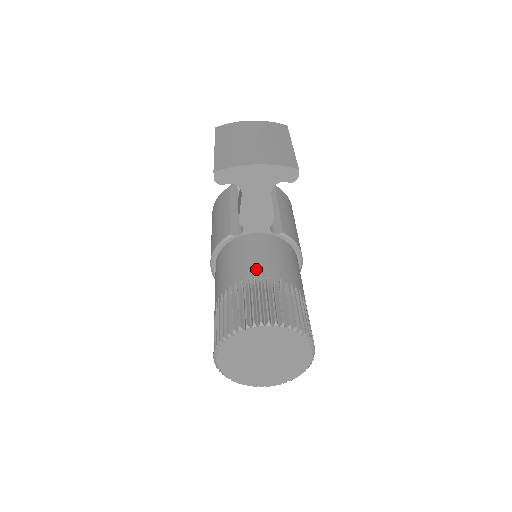
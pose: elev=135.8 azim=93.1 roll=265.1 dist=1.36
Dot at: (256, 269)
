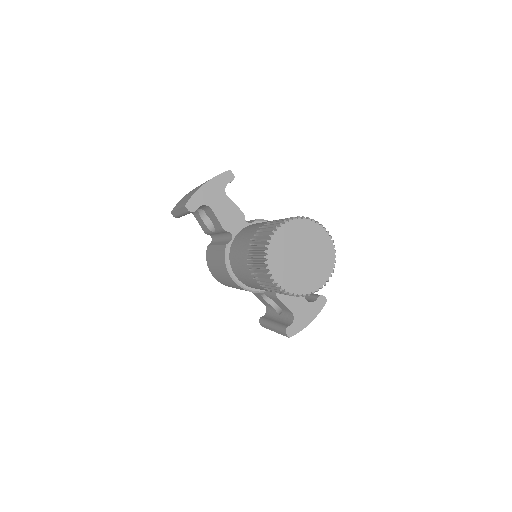
Dot at: (254, 230)
